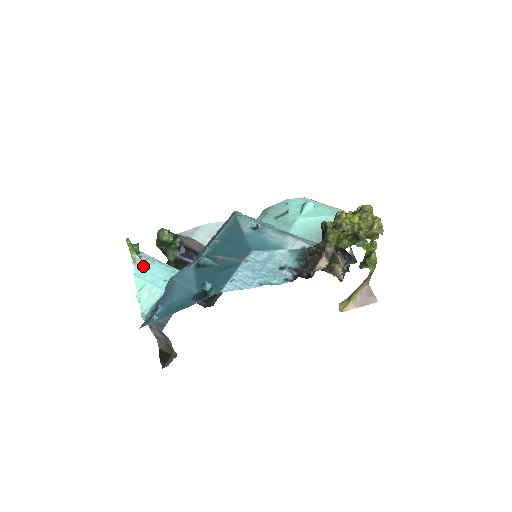
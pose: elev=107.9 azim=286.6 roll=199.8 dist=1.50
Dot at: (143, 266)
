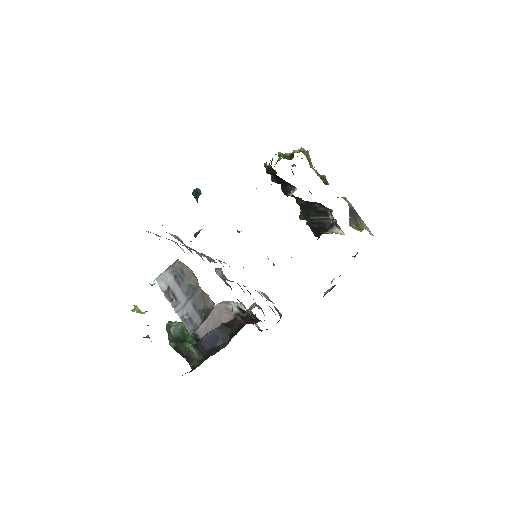
Dot at: occluded
